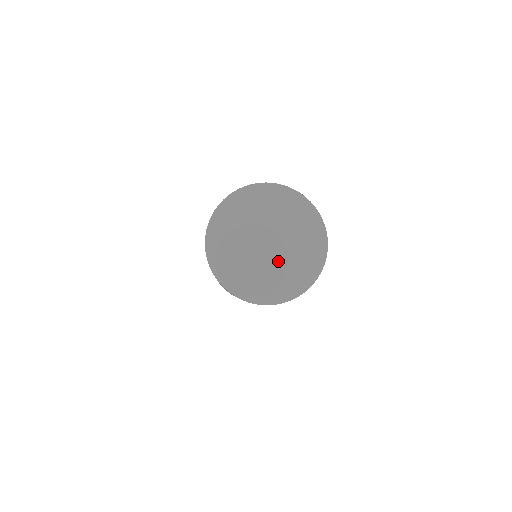
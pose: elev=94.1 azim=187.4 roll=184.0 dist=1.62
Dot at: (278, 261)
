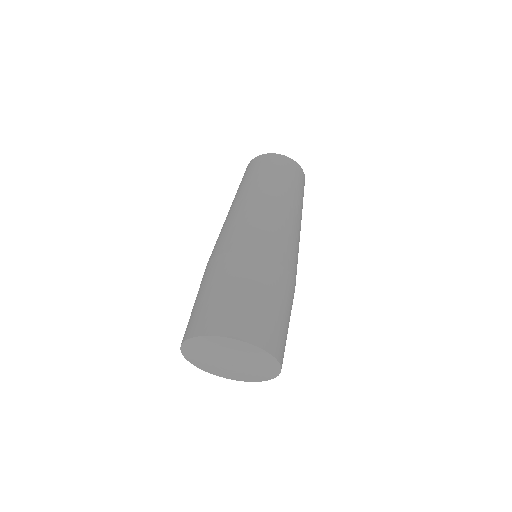
Dot at: (240, 372)
